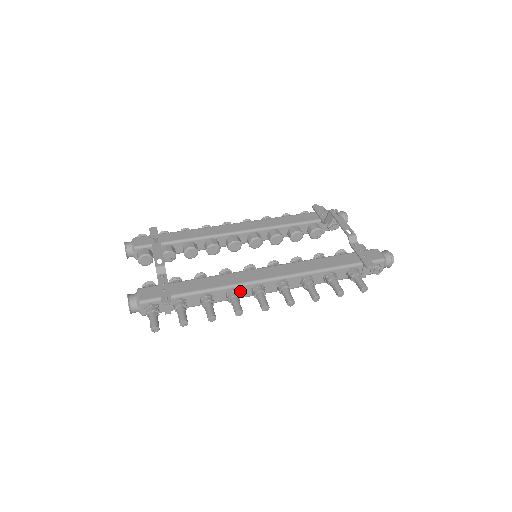
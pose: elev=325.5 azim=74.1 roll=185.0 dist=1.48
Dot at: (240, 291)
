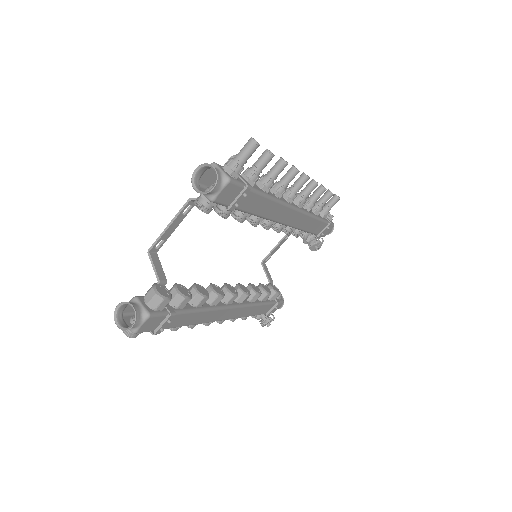
Dot at: occluded
